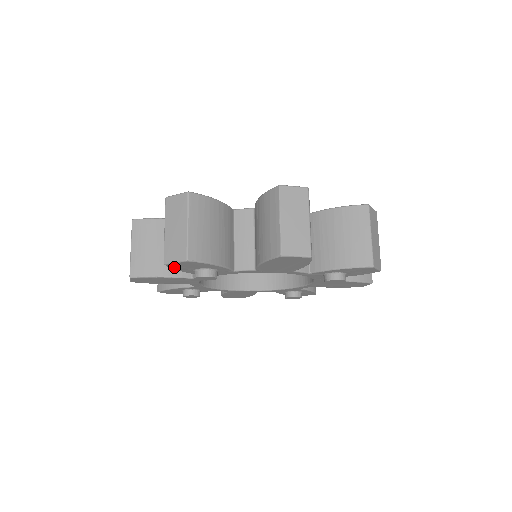
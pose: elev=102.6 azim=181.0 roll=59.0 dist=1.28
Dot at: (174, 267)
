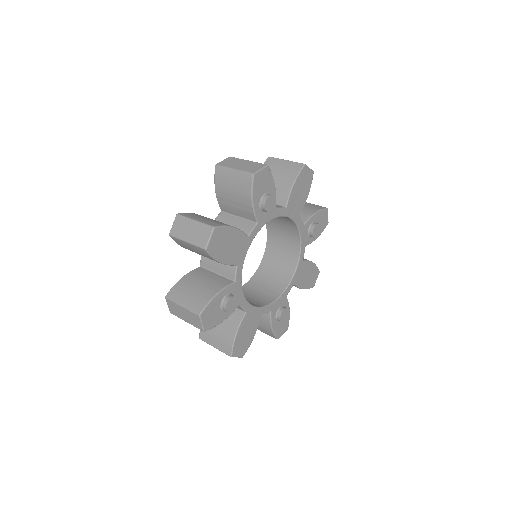
Dot at: (255, 185)
